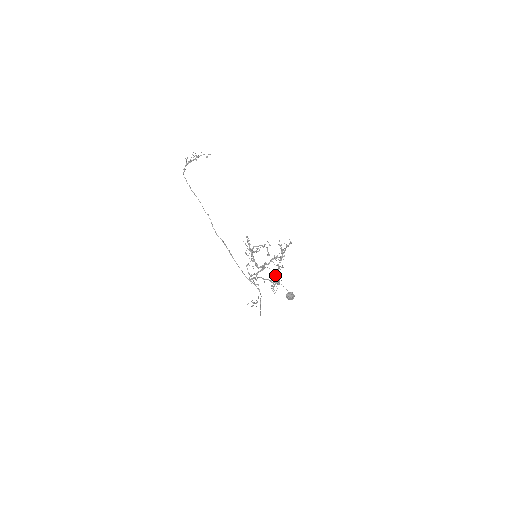
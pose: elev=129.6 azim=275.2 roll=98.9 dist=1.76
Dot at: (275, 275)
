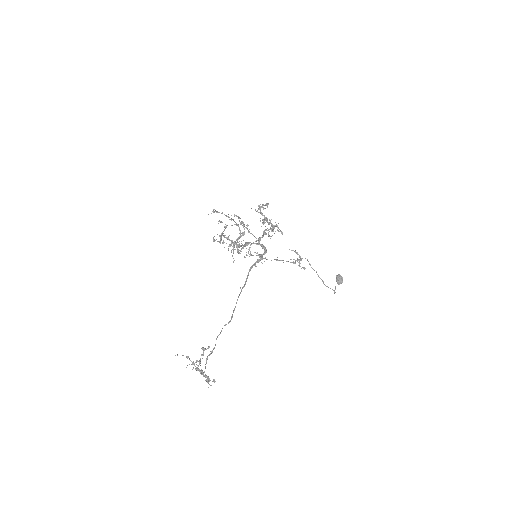
Dot at: (297, 260)
